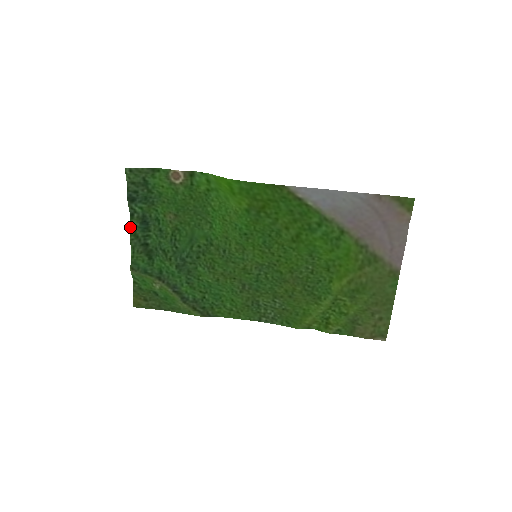
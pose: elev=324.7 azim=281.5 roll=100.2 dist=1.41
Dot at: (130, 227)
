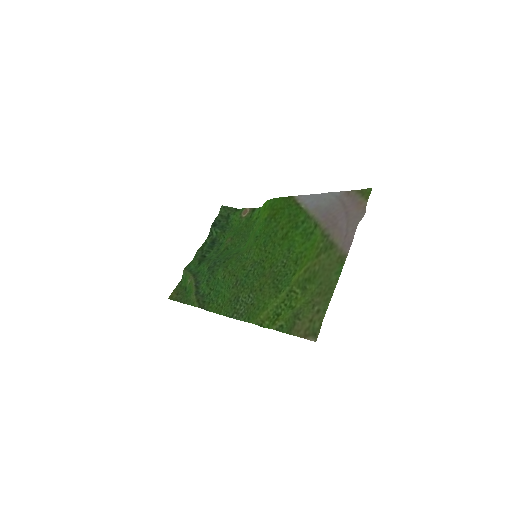
Dot at: (203, 243)
